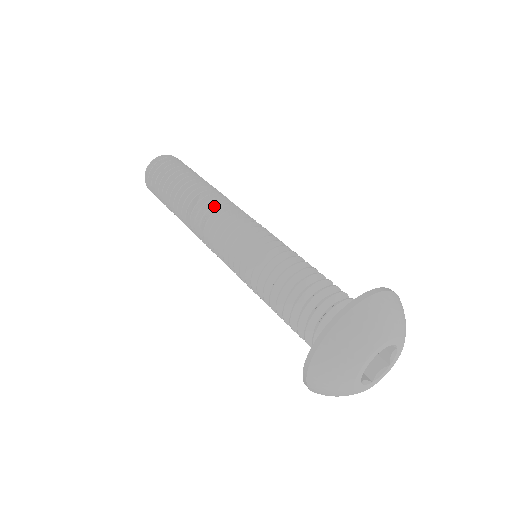
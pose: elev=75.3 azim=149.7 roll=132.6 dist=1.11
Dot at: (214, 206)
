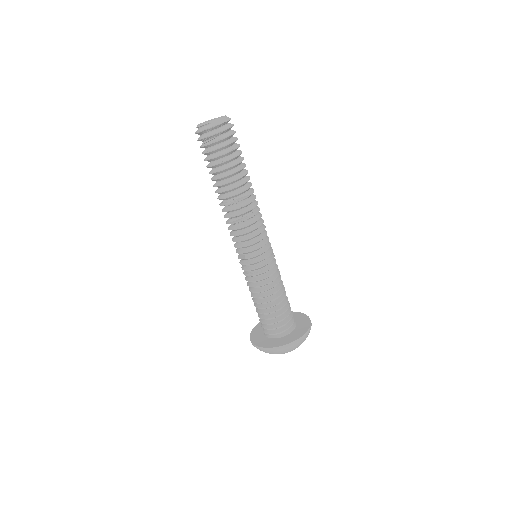
Dot at: occluded
